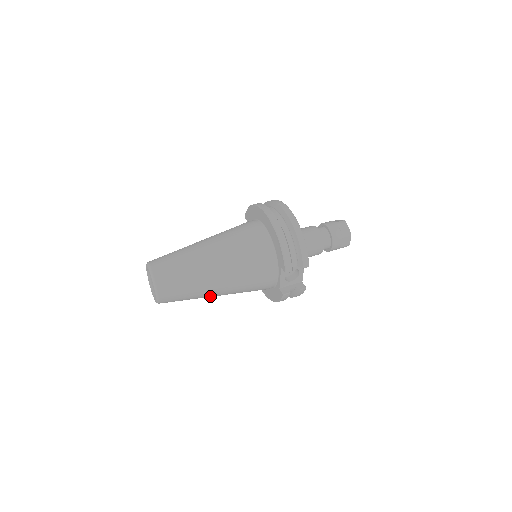
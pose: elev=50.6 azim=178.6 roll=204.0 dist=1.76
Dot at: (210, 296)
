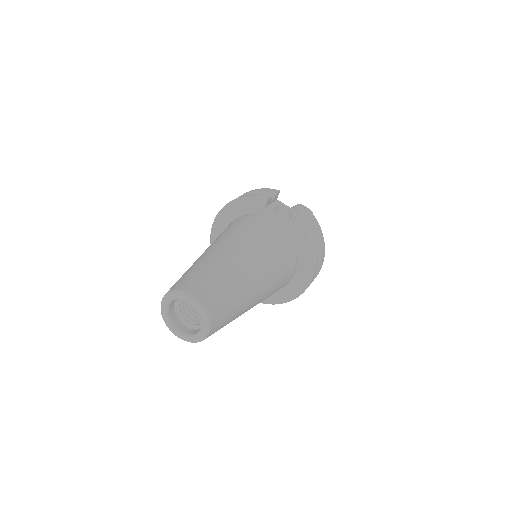
Dot at: (249, 277)
